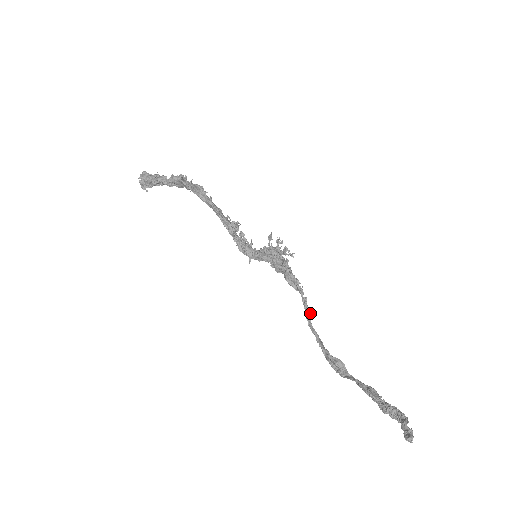
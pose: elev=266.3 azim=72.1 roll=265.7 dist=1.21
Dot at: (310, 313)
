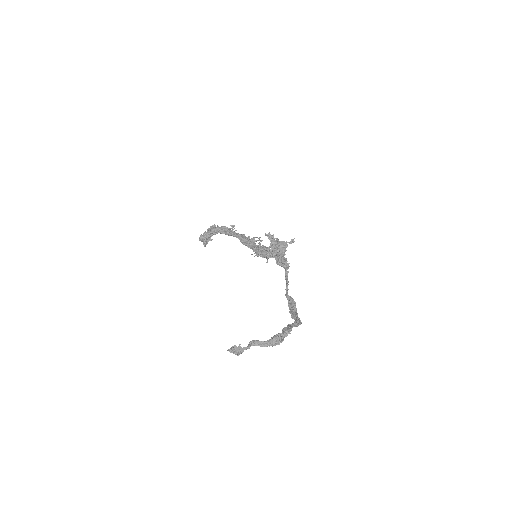
Dot at: (287, 282)
